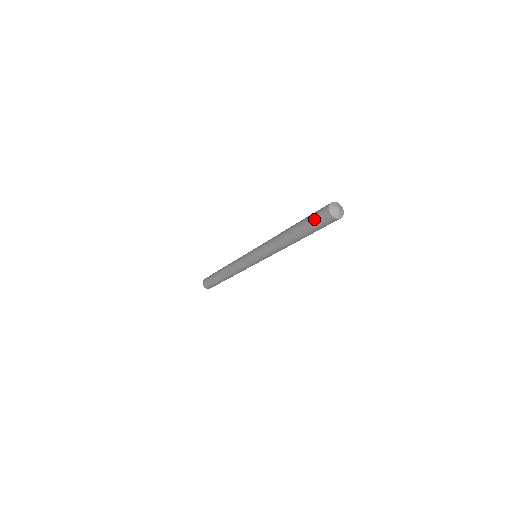
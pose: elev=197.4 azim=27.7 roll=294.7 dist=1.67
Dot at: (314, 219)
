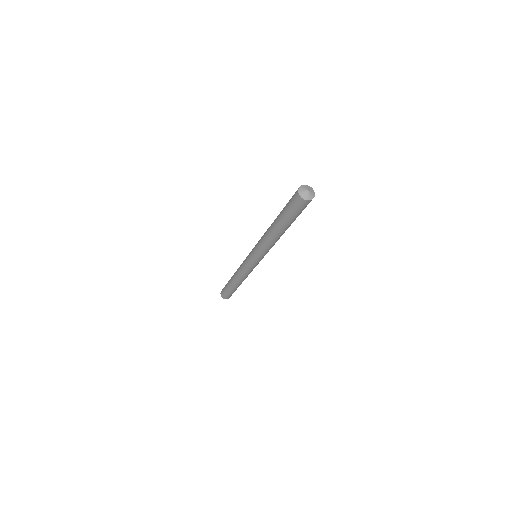
Dot at: occluded
